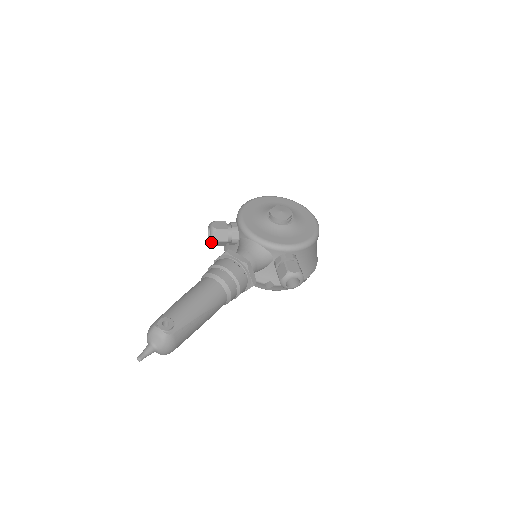
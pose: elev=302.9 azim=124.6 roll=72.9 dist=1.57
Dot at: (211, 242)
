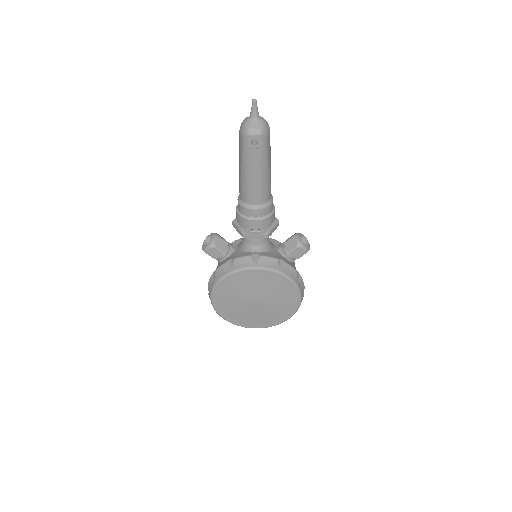
Dot at: (214, 238)
